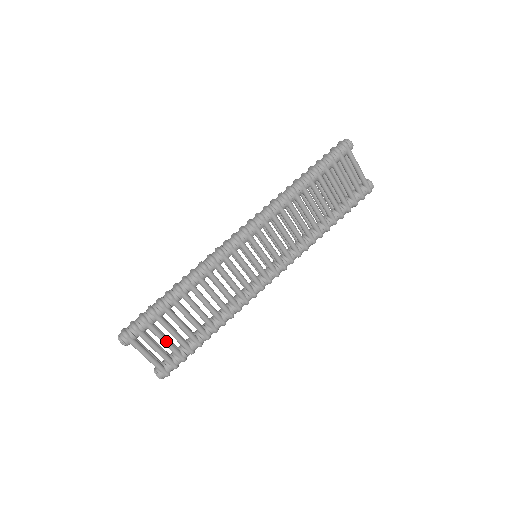
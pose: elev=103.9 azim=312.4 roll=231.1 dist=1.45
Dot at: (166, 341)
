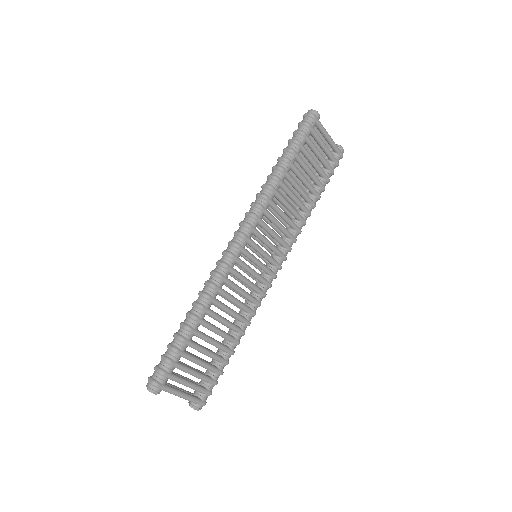
Dot at: (196, 373)
